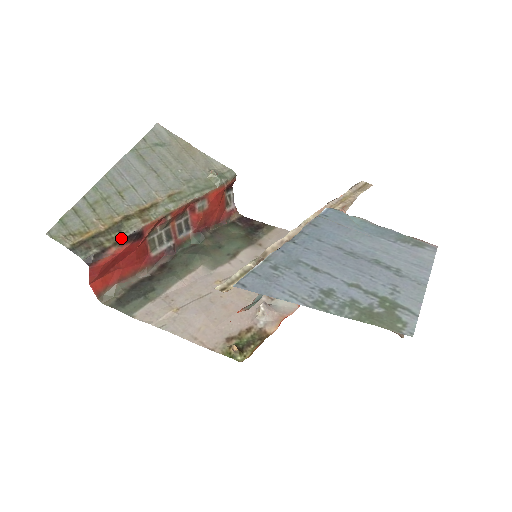
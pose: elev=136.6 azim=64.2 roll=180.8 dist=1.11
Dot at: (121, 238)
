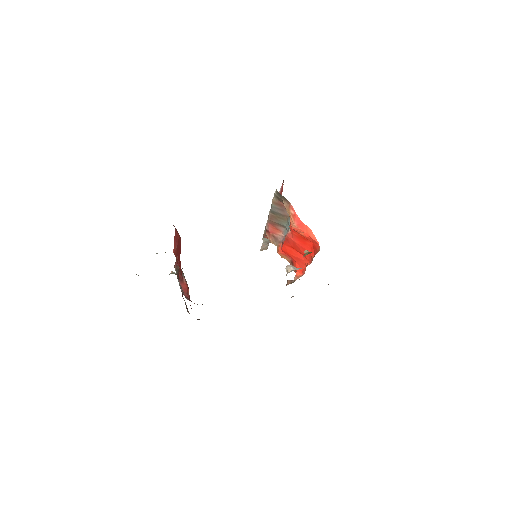
Dot at: occluded
